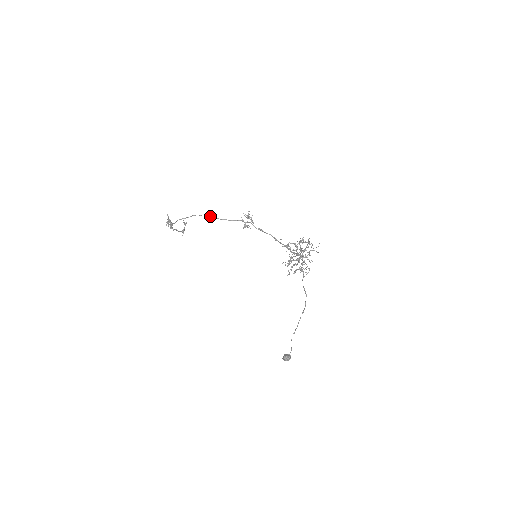
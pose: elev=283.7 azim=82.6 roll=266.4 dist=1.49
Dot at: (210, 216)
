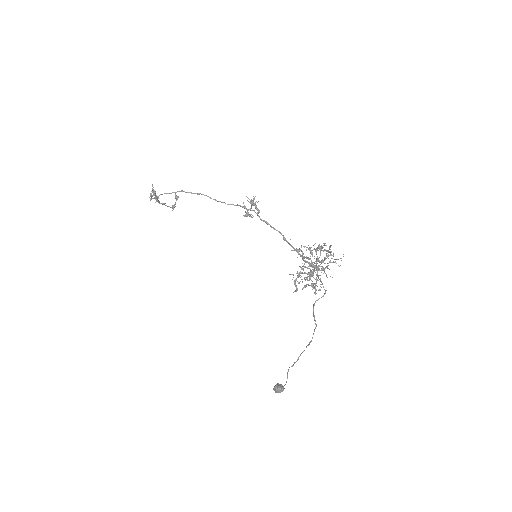
Dot at: occluded
